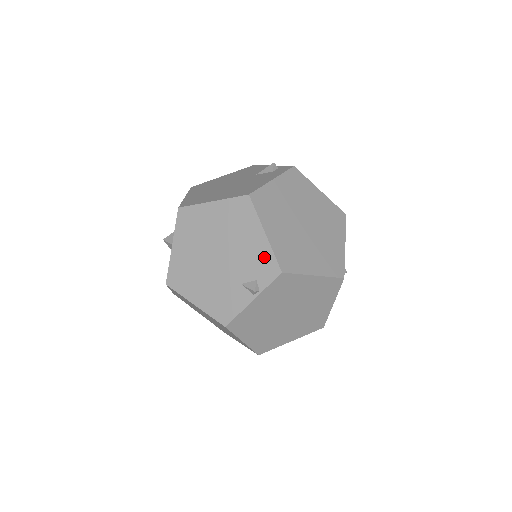
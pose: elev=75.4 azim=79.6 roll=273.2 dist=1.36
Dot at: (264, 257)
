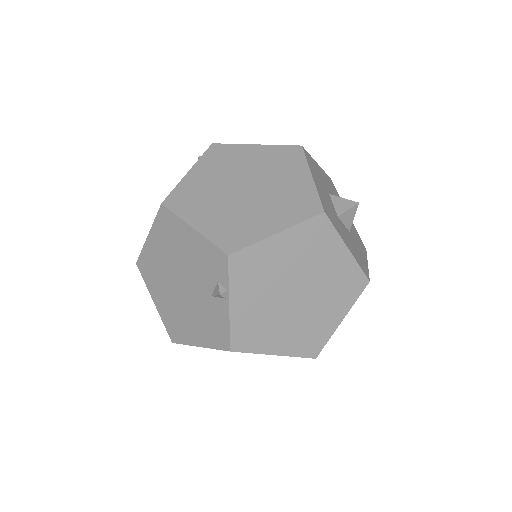
Dot at: (207, 253)
